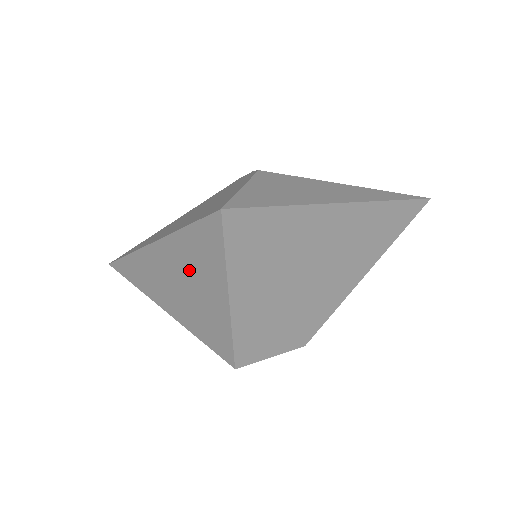
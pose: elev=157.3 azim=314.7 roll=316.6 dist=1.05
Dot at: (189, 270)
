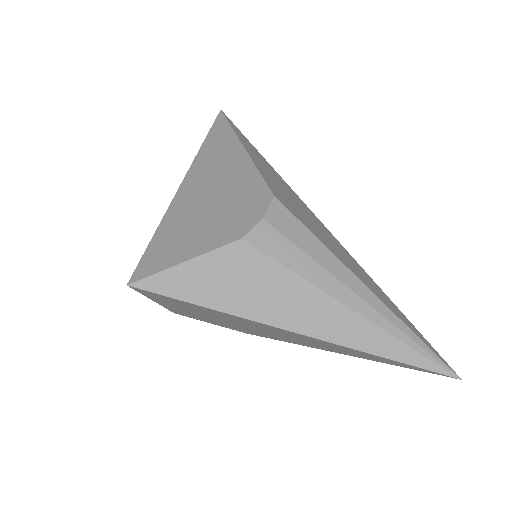
Dot at: occluded
